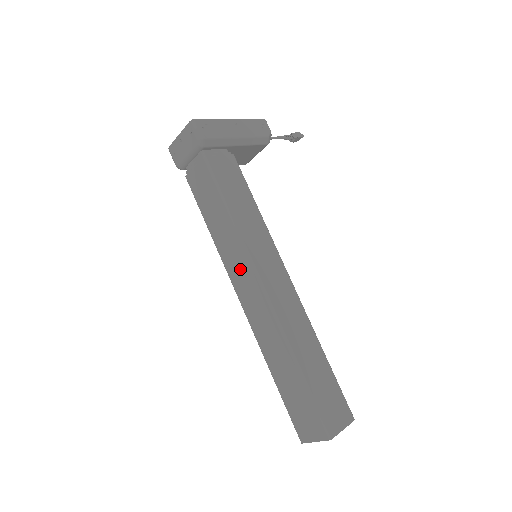
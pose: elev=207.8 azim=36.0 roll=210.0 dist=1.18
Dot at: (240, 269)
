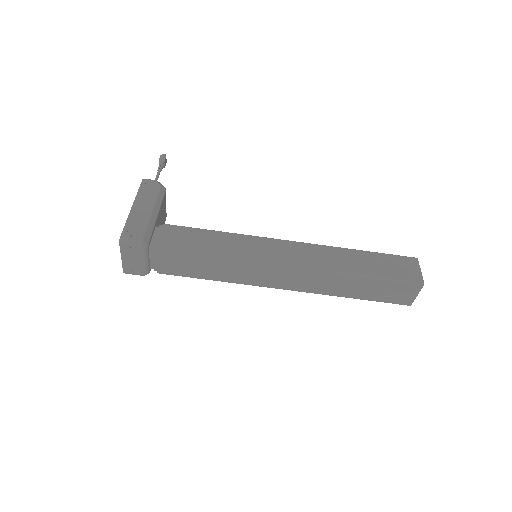
Dot at: (262, 275)
